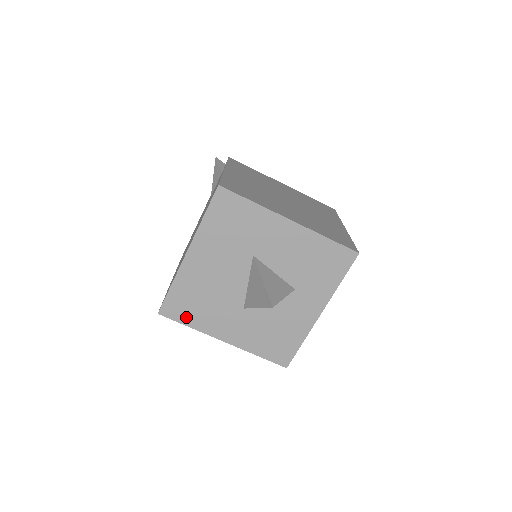
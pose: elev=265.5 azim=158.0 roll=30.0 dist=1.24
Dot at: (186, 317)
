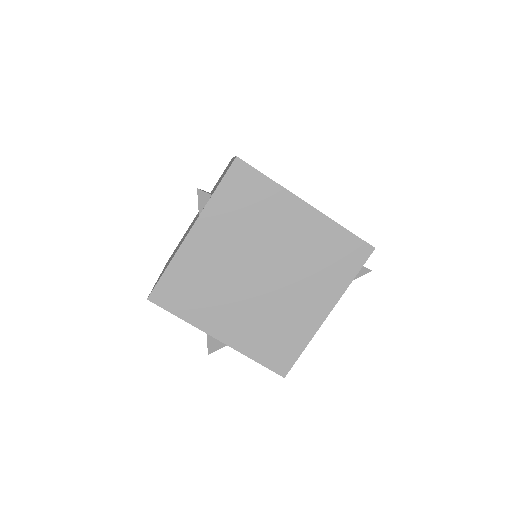
Dot at: occluded
